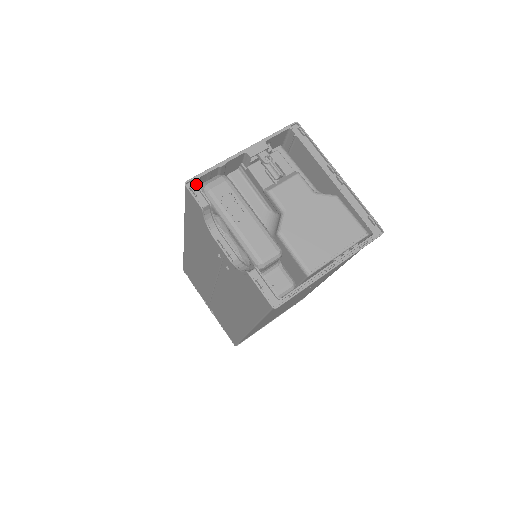
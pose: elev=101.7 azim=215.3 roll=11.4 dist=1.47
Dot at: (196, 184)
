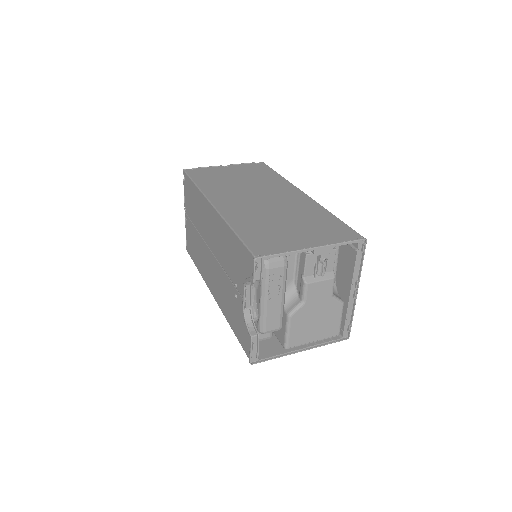
Dot at: occluded
